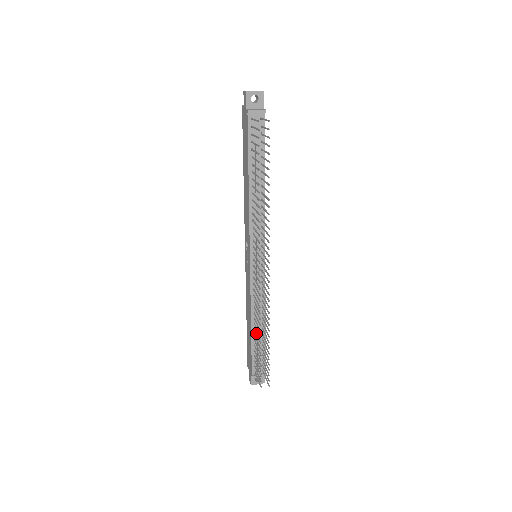
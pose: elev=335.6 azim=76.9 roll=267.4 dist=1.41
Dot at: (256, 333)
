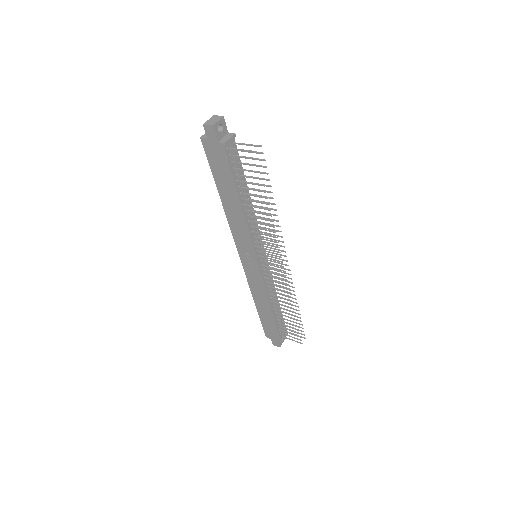
Dot at: (281, 311)
